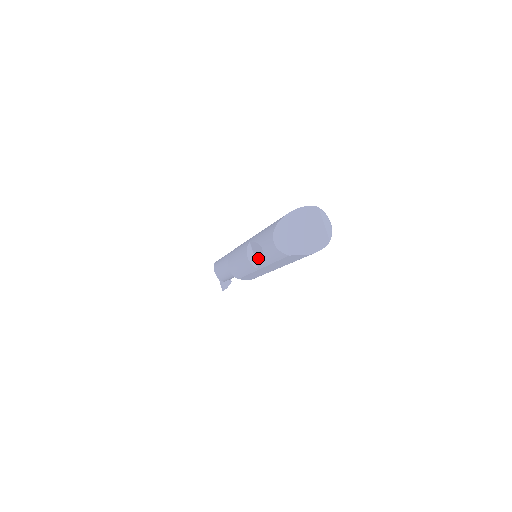
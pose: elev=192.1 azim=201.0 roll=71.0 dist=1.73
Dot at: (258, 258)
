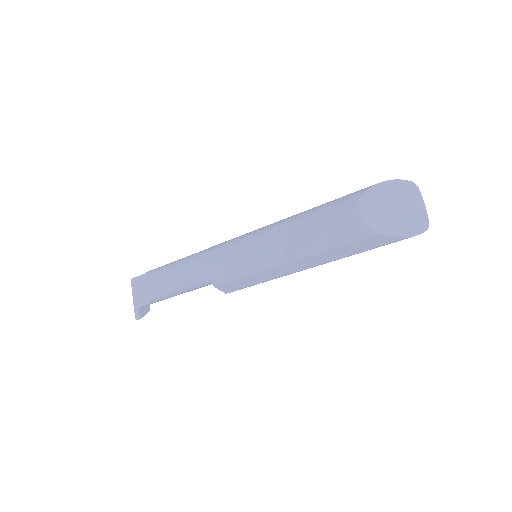
Dot at: (296, 245)
